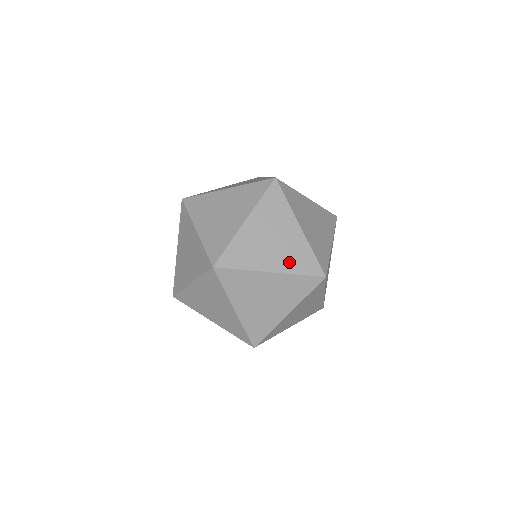
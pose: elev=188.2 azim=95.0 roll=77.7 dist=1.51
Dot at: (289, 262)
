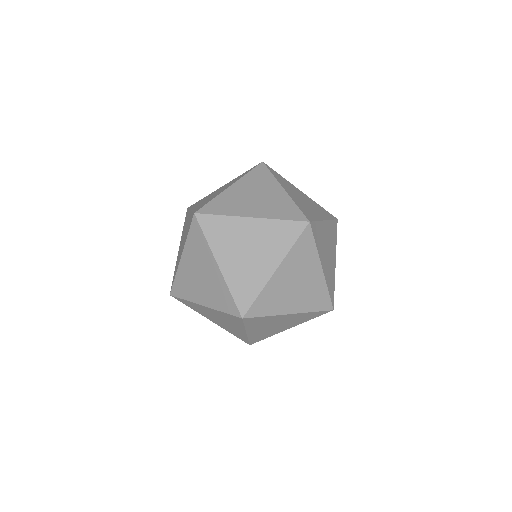
Dot at: occluded
